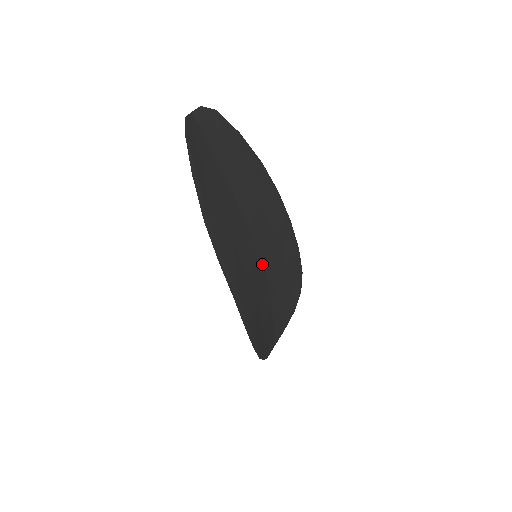
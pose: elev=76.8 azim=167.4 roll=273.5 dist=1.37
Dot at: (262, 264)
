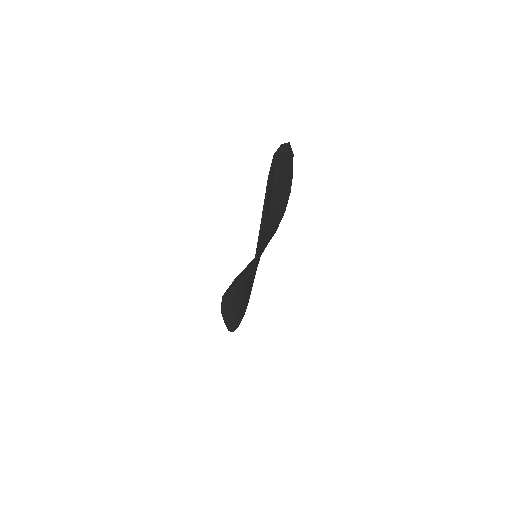
Dot at: occluded
